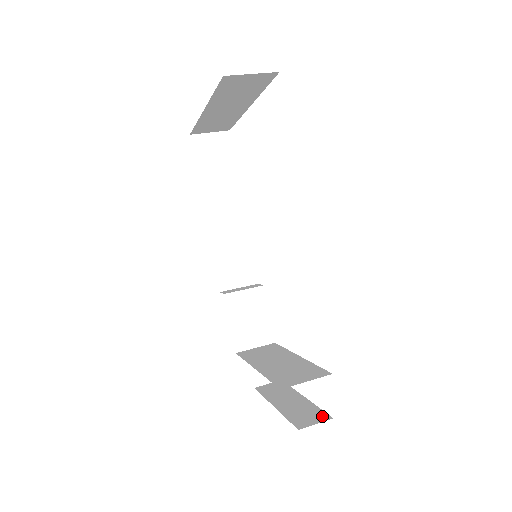
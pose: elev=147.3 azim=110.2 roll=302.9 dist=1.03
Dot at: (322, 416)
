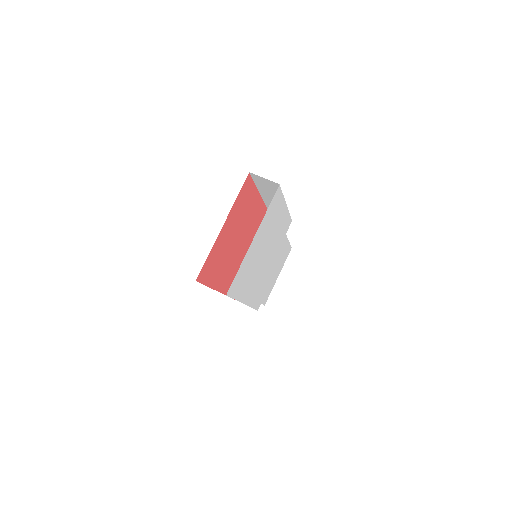
Dot at: occluded
